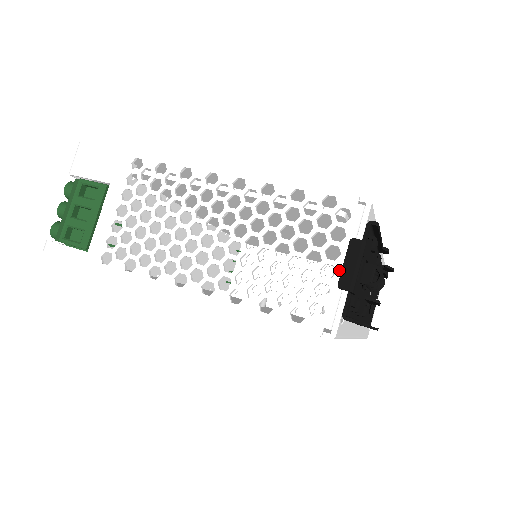
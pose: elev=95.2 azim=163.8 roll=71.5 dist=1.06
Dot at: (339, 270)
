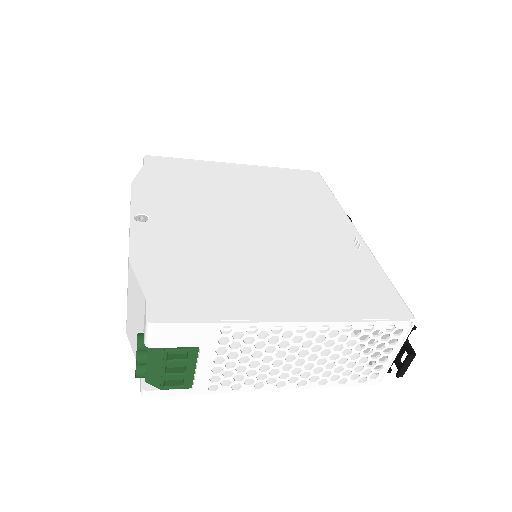
Dot at: (391, 358)
